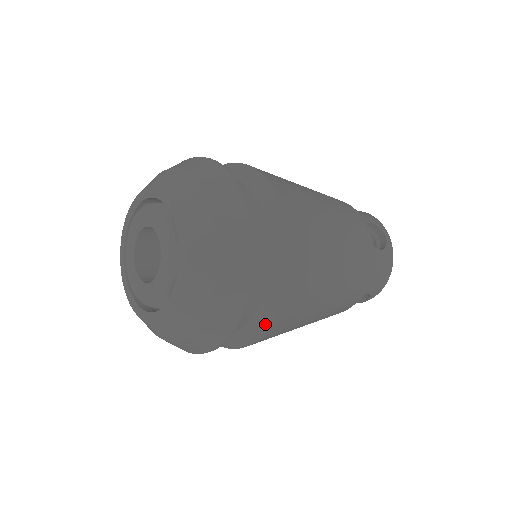
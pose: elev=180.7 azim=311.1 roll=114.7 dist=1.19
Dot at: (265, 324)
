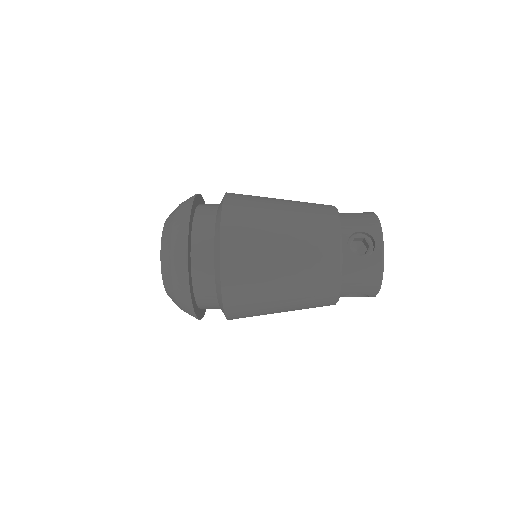
Dot at: (223, 310)
